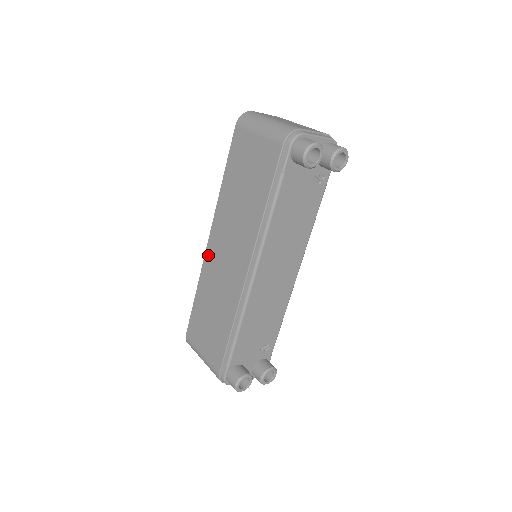
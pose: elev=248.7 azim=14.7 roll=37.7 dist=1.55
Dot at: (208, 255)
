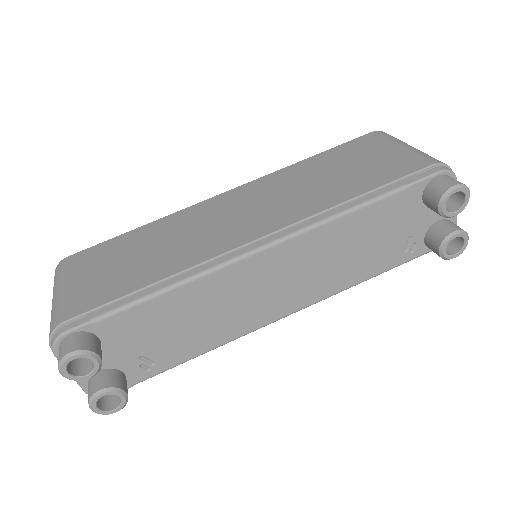
Dot at: (209, 202)
